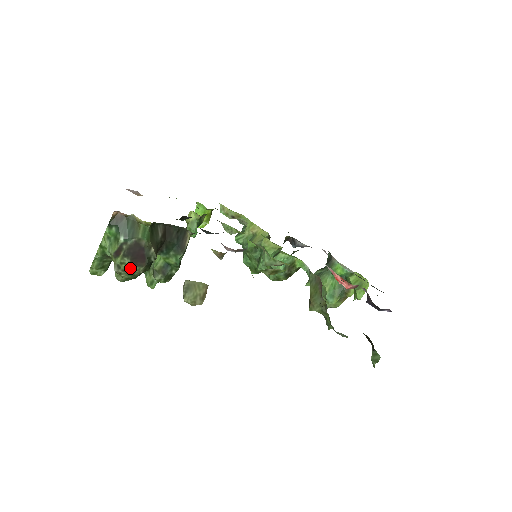
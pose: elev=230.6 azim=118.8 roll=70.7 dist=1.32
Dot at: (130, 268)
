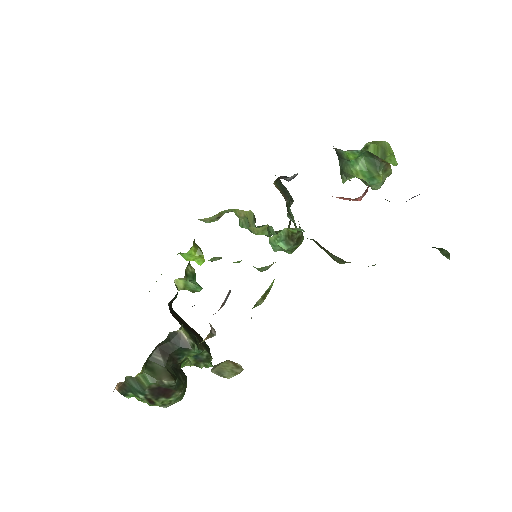
Dot at: (170, 399)
